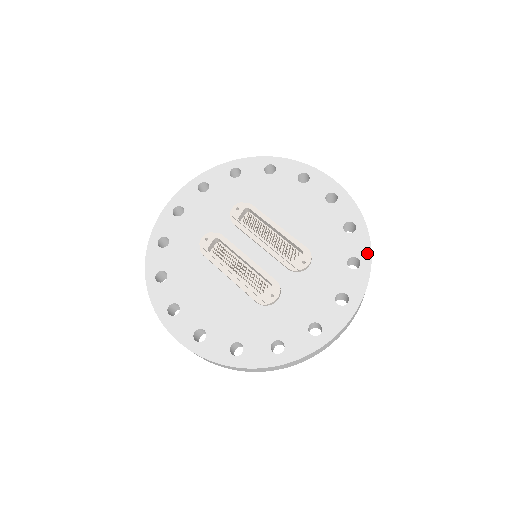
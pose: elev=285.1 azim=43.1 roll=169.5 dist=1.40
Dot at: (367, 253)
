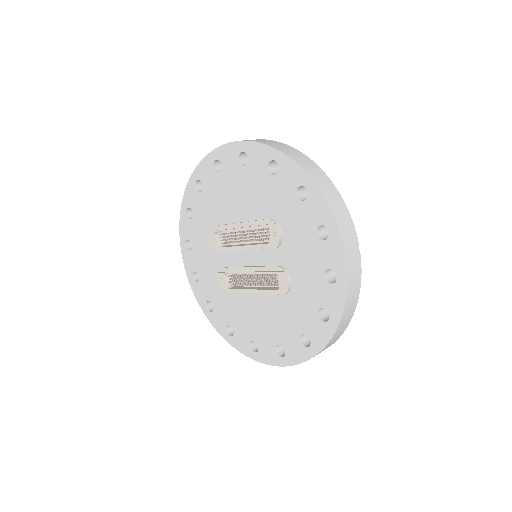
Dot at: (301, 174)
